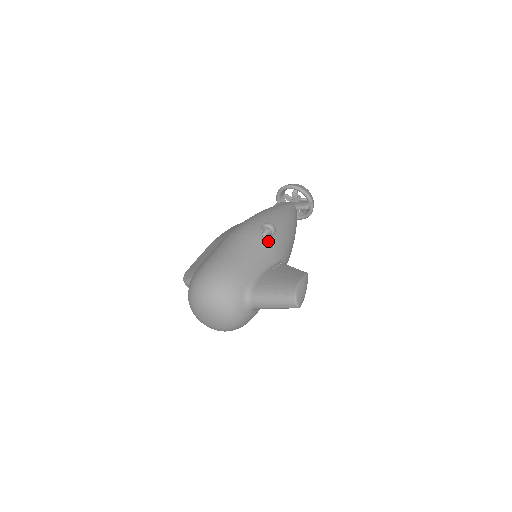
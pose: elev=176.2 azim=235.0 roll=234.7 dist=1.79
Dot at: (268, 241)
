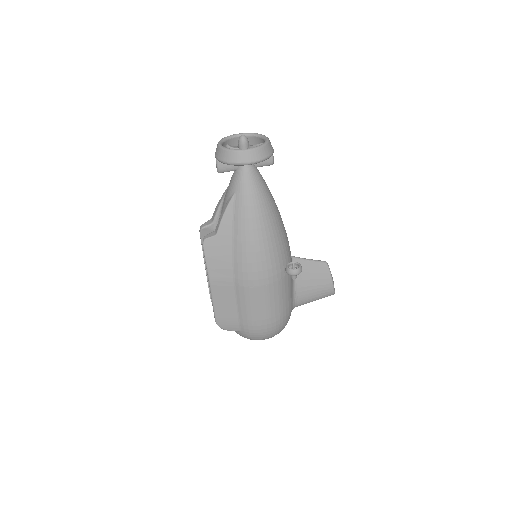
Dot at: occluded
